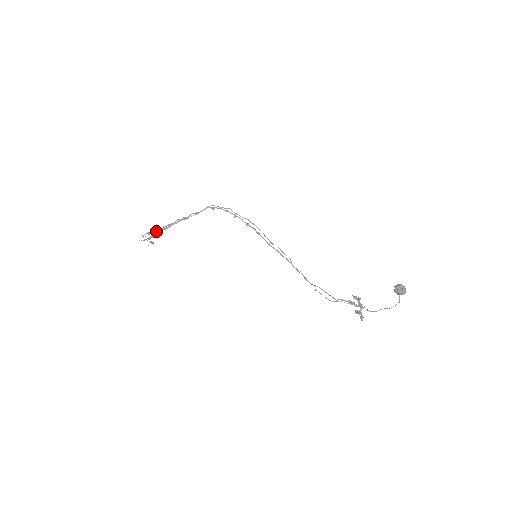
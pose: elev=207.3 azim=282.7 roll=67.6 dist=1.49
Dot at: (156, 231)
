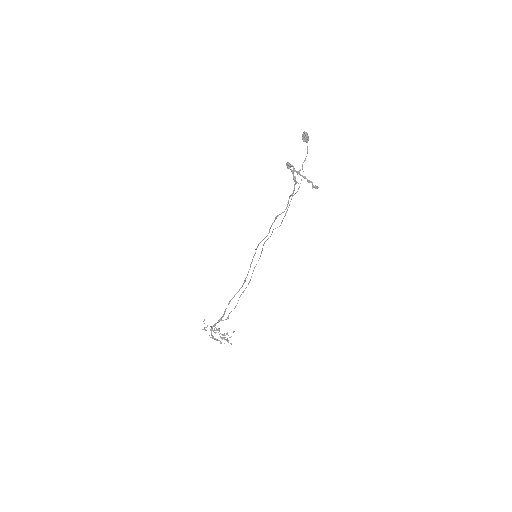
Dot at: occluded
